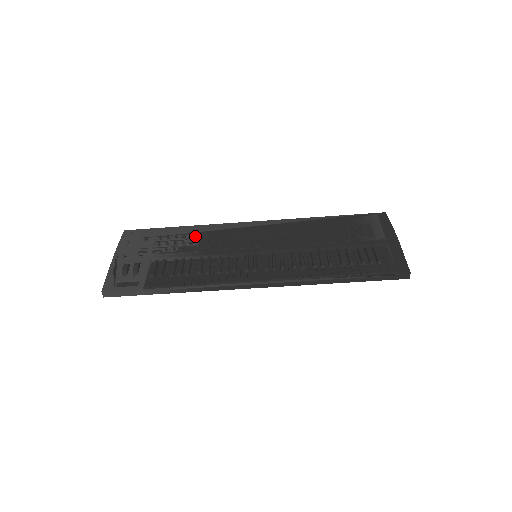
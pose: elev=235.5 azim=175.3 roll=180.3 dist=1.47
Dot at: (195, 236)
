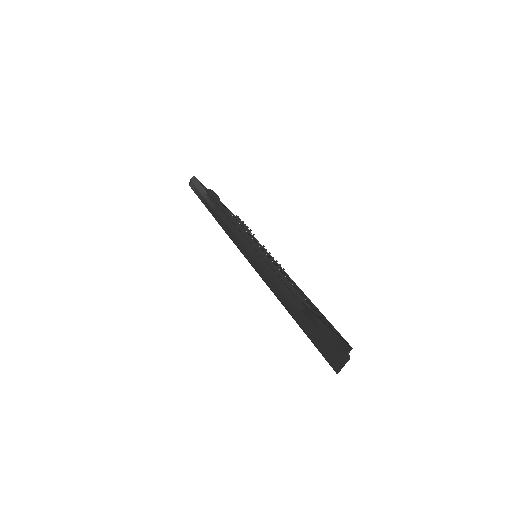
Dot at: occluded
